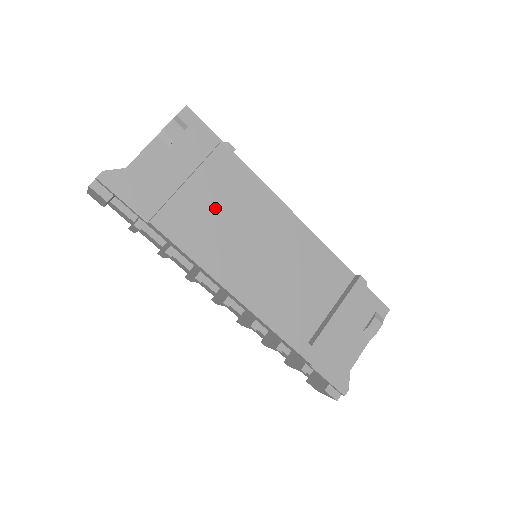
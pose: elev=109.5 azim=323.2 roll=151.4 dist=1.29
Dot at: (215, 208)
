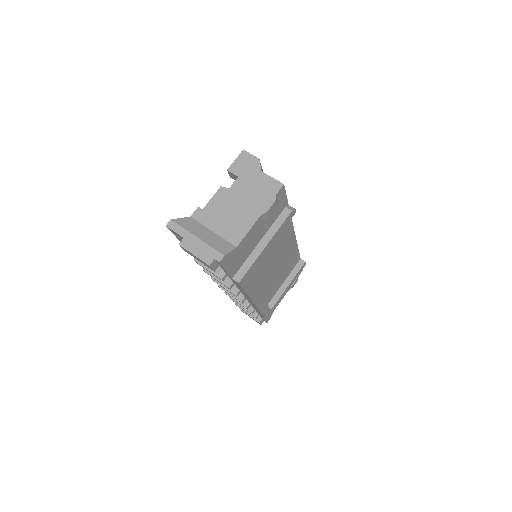
Dot at: occluded
